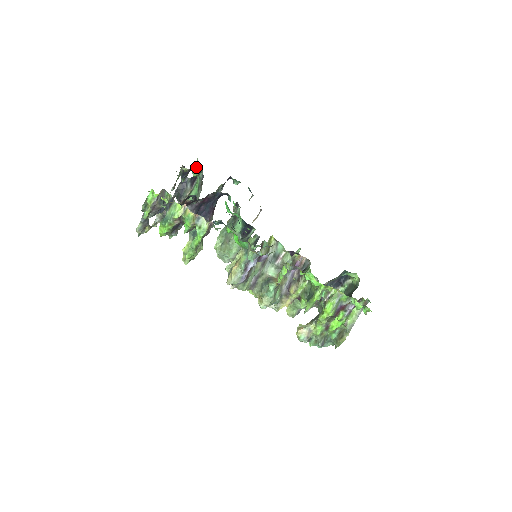
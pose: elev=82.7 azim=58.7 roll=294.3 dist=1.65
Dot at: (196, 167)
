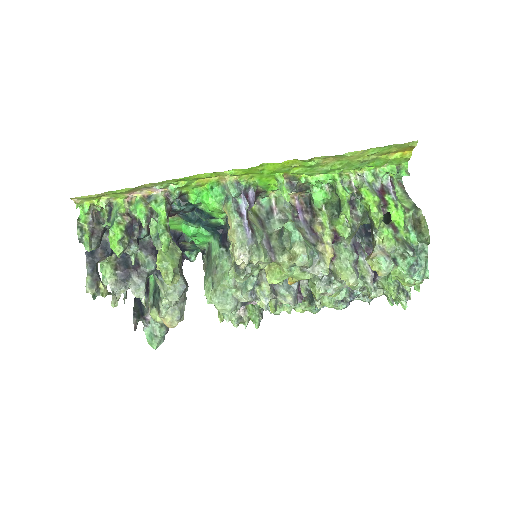
Dot at: occluded
